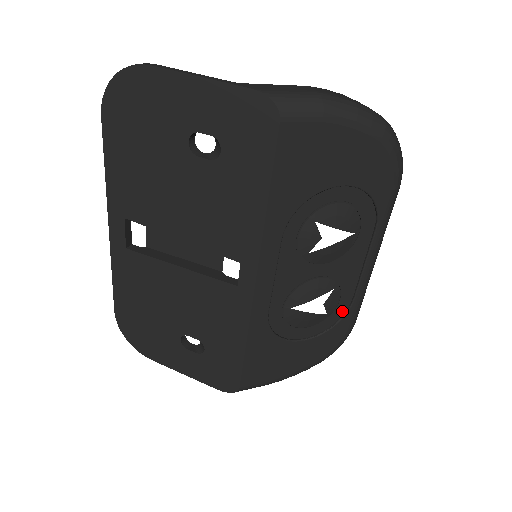
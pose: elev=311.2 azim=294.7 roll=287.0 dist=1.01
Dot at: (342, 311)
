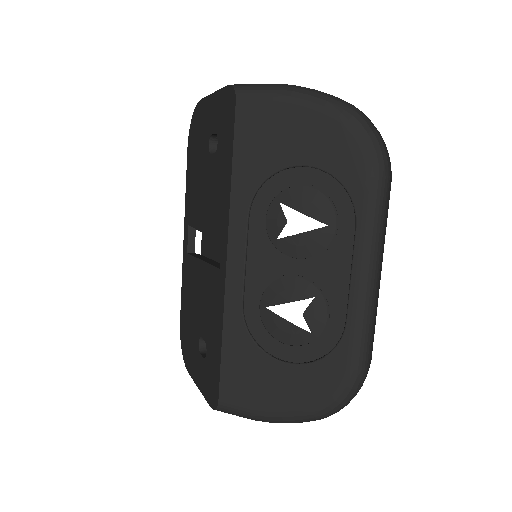
Dot at: (334, 338)
